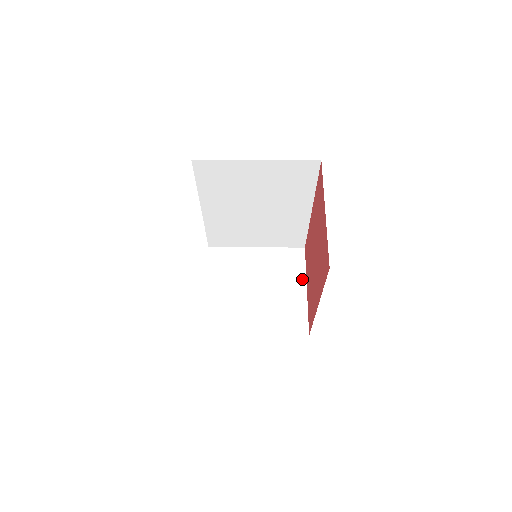
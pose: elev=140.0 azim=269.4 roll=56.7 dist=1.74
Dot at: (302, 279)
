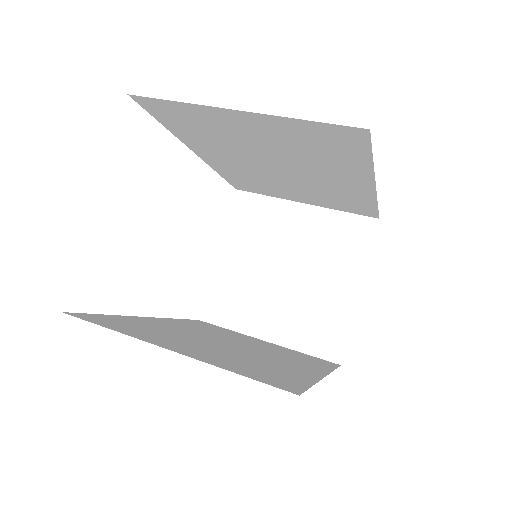
Dot at: (358, 272)
